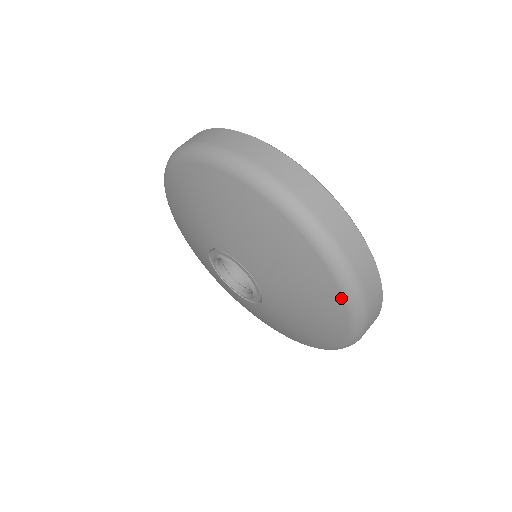
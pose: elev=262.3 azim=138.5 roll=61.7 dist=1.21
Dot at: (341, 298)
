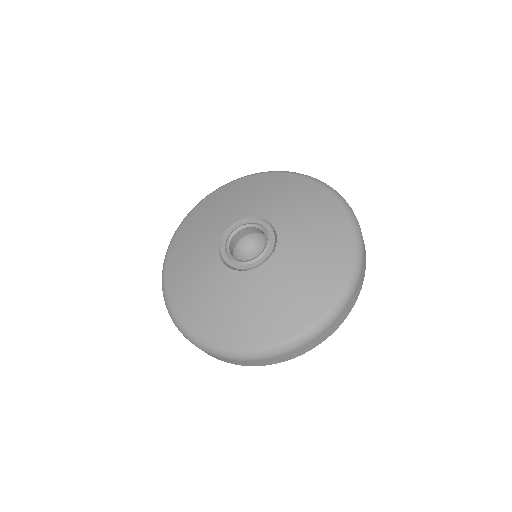
Dot at: (350, 257)
